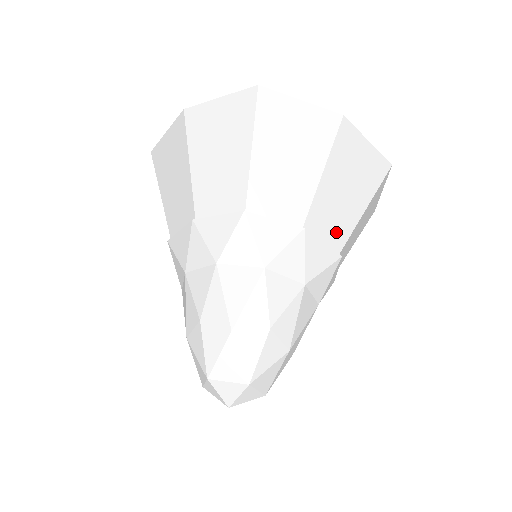
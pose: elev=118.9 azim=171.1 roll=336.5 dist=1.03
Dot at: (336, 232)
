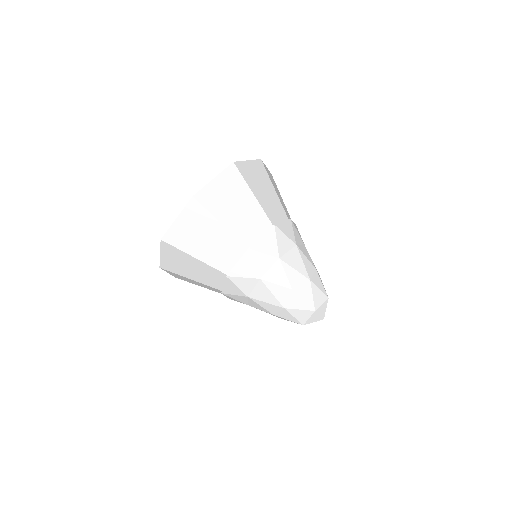
Dot at: (259, 223)
